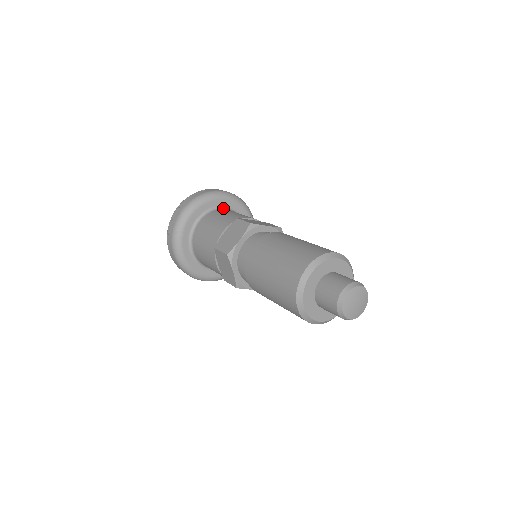
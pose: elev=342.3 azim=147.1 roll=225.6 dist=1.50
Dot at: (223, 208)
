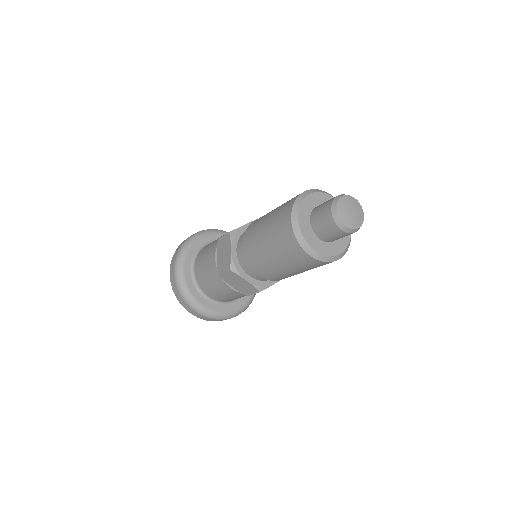
Dot at: occluded
